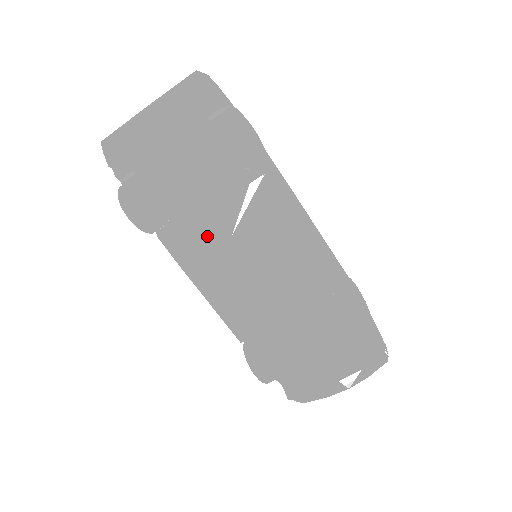
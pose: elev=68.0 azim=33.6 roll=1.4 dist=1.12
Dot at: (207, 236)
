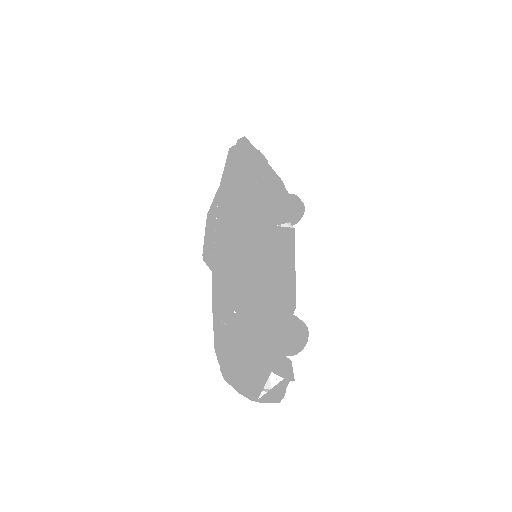
Dot at: (268, 211)
